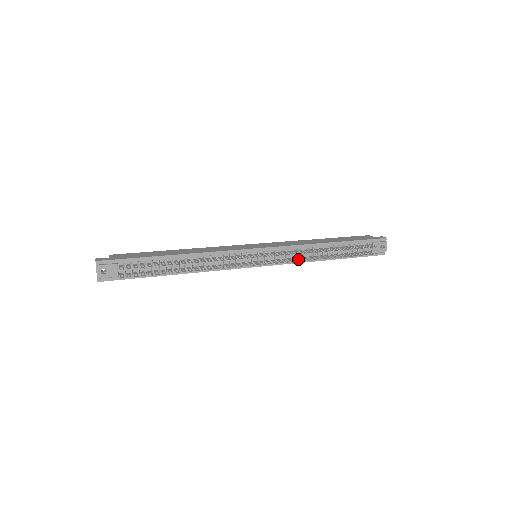
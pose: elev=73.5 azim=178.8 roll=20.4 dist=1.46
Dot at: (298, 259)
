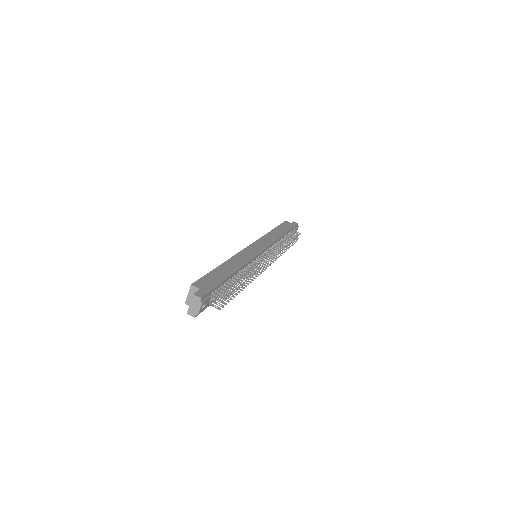
Dot at: occluded
